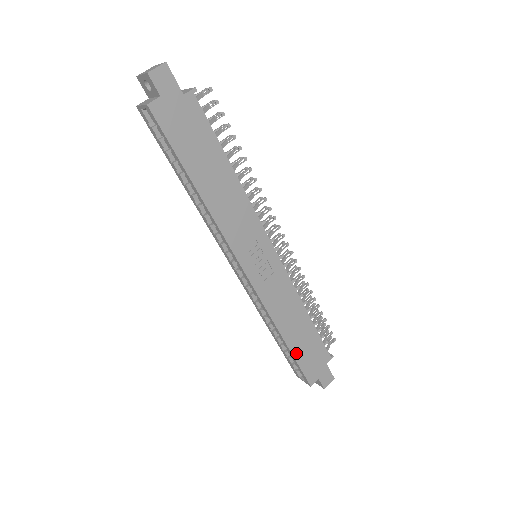
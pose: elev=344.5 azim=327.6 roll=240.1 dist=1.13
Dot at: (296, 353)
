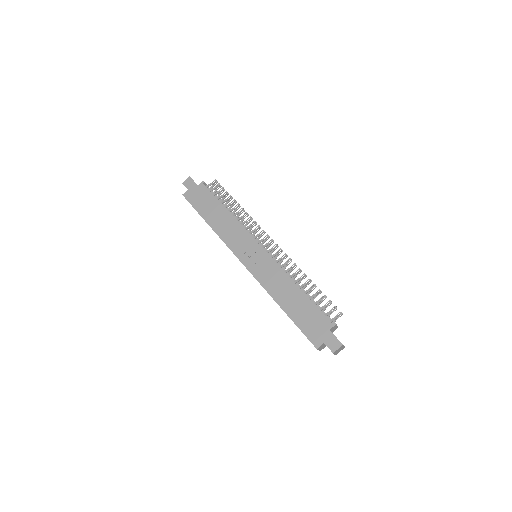
Dot at: (294, 318)
